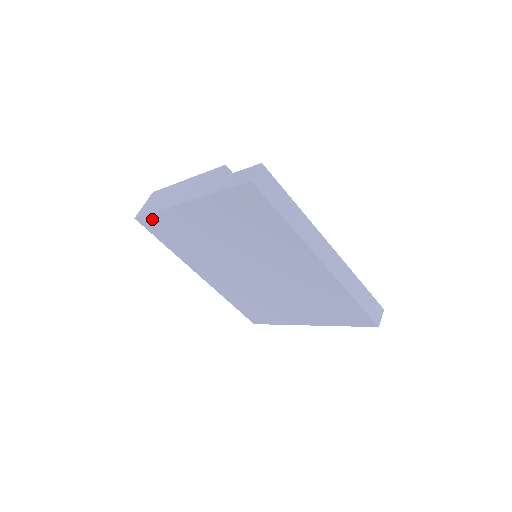
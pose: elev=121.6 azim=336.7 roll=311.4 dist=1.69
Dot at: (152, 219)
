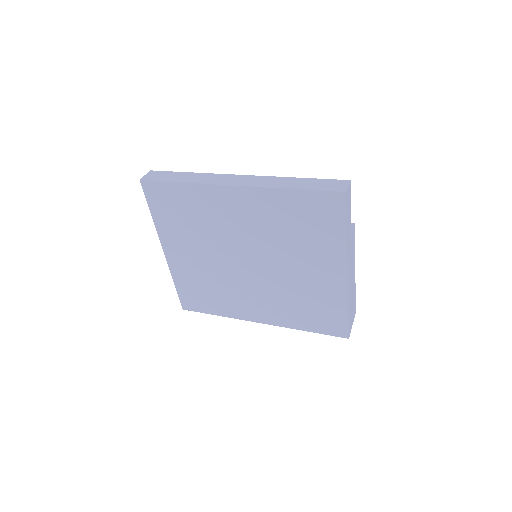
Dot at: (183, 295)
